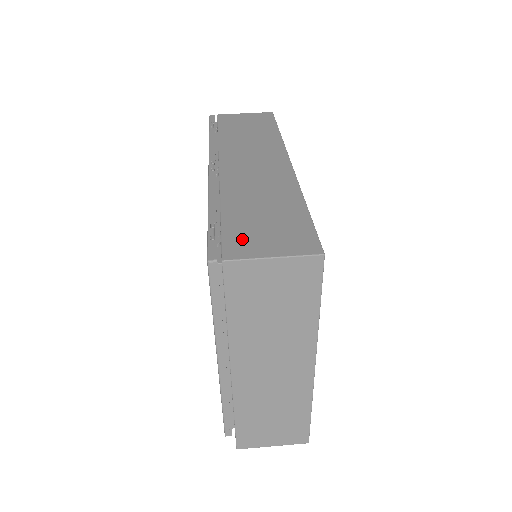
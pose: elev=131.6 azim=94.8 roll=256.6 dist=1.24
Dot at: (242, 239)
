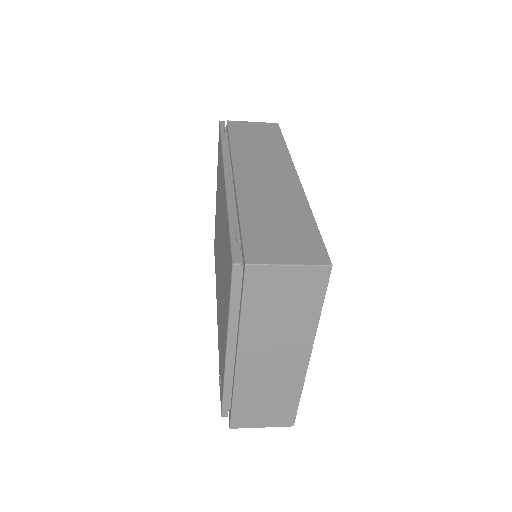
Dot at: (261, 246)
